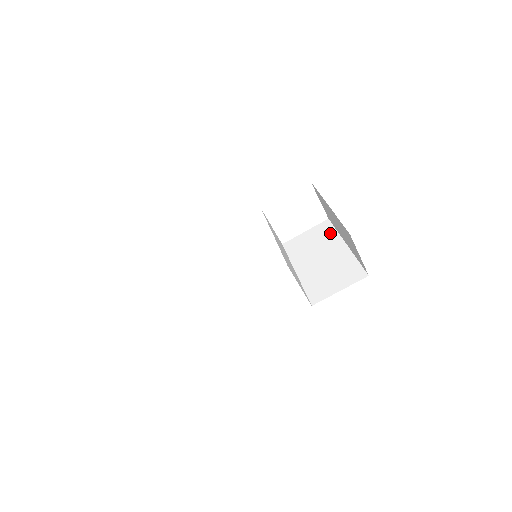
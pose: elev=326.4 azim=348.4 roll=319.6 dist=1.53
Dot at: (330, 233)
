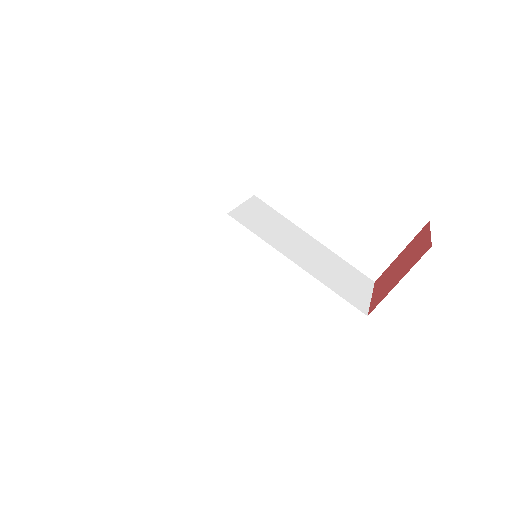
Dot at: (321, 158)
